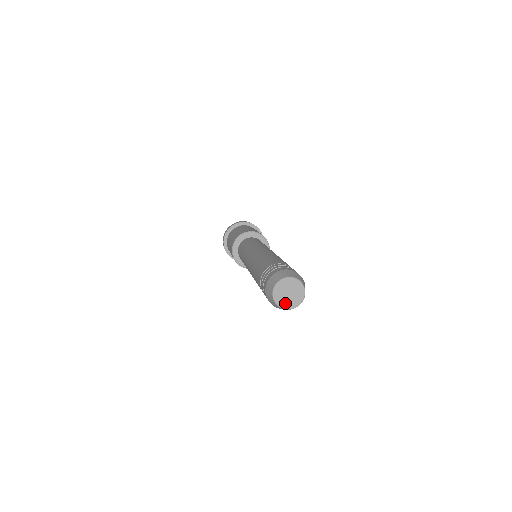
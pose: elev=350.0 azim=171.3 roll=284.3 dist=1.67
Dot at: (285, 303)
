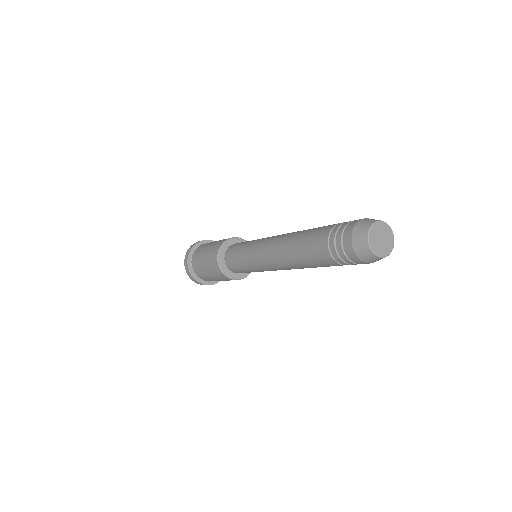
Dot at: (377, 248)
